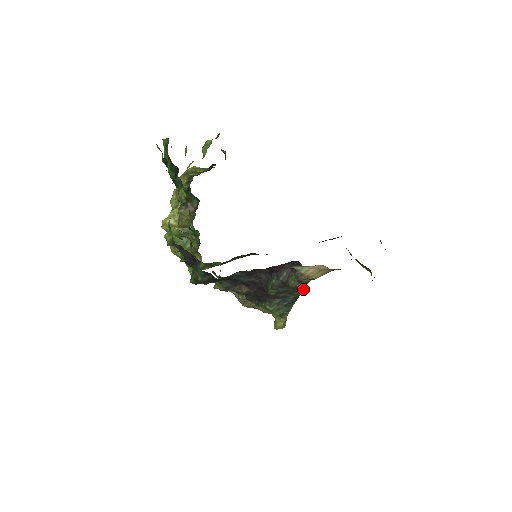
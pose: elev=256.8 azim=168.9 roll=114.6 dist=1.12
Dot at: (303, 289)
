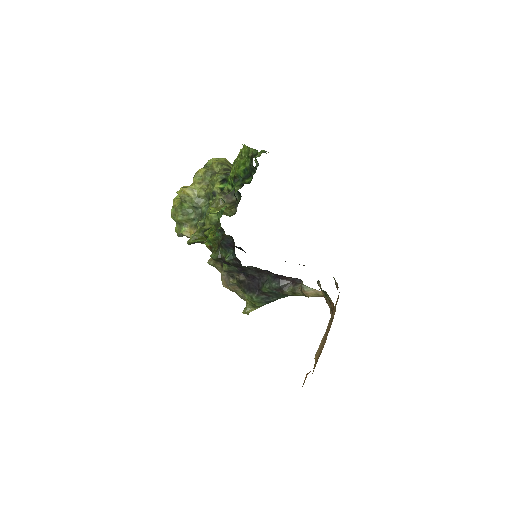
Dot at: occluded
